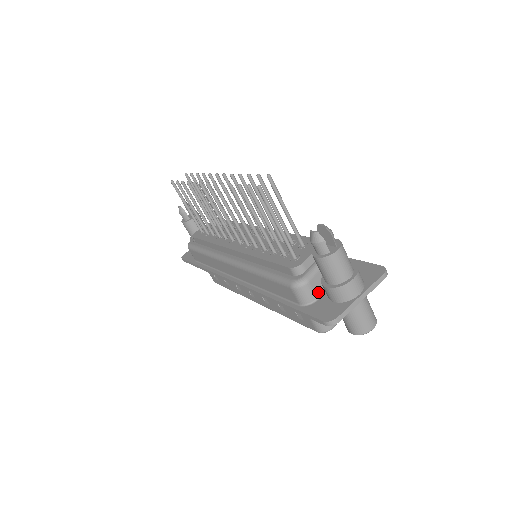
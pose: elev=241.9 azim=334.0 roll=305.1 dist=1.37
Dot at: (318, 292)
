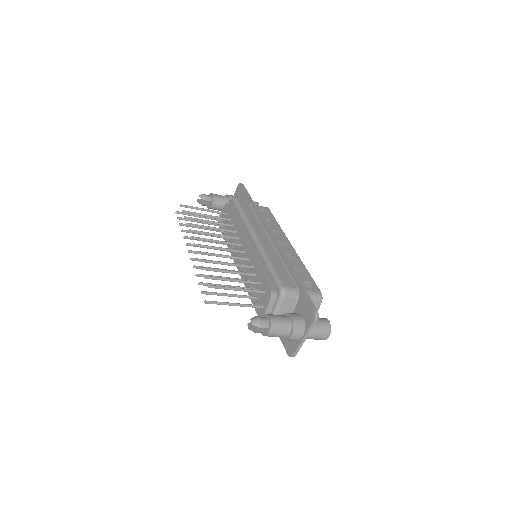
Dot at: occluded
